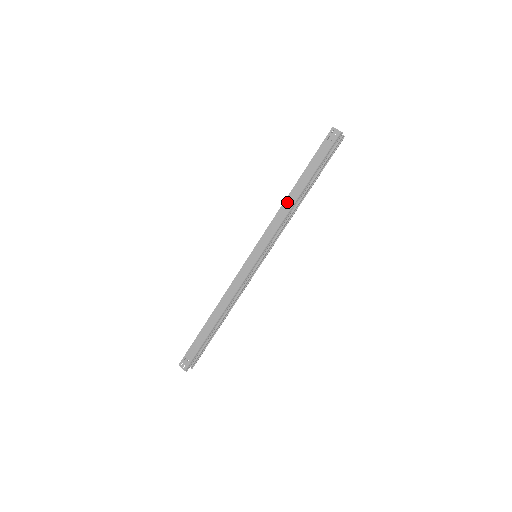
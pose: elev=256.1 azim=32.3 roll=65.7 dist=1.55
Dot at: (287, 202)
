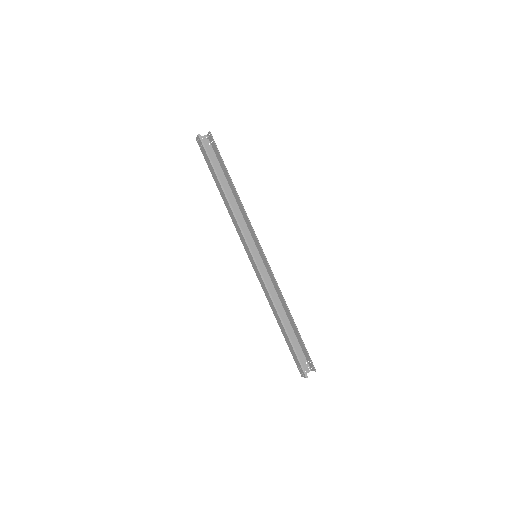
Dot at: (227, 206)
